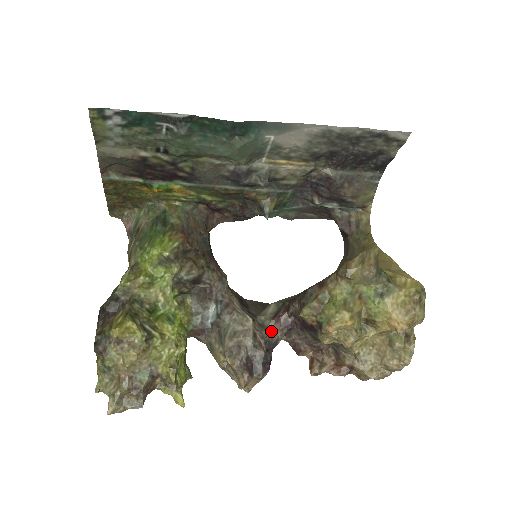
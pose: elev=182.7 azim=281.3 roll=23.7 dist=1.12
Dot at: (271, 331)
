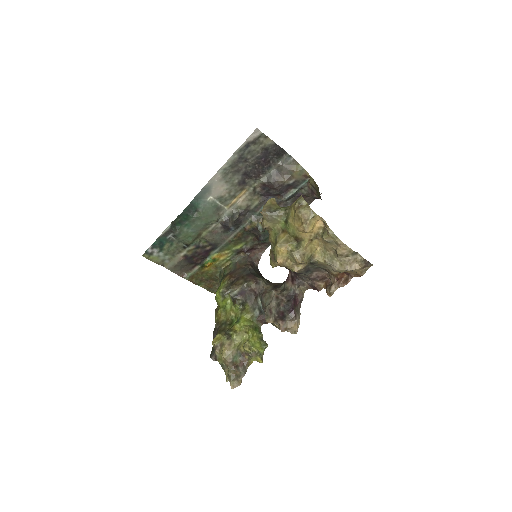
Dot at: (287, 289)
